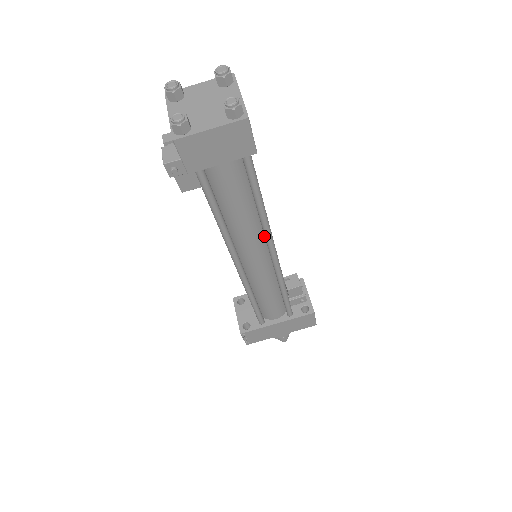
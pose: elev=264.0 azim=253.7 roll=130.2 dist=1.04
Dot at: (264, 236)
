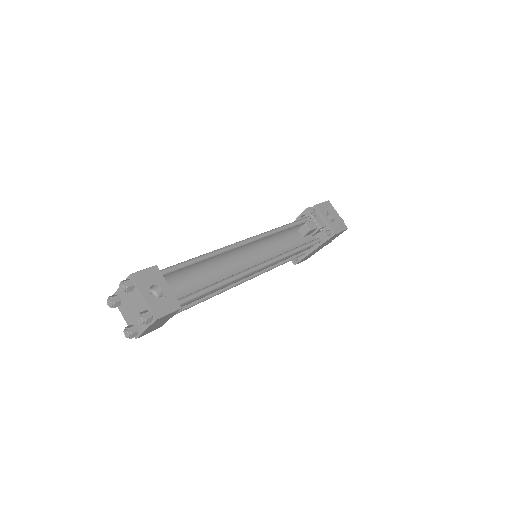
Dot at: occluded
